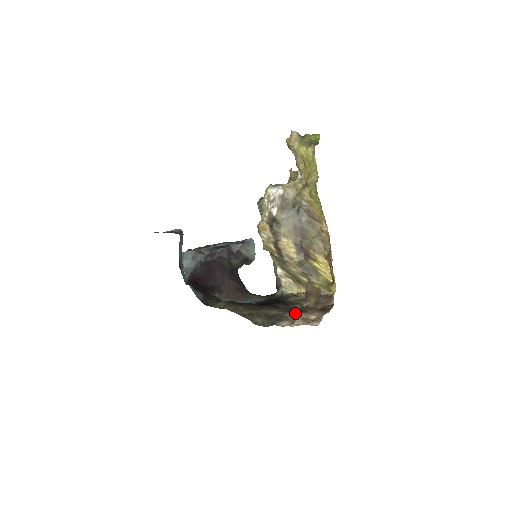
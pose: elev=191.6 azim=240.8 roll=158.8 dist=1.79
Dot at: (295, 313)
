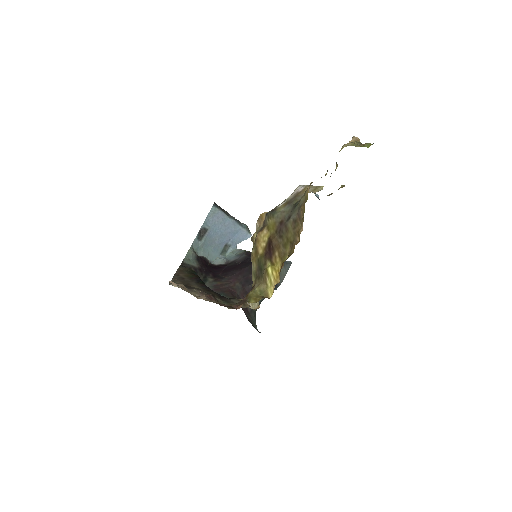
Dot at: (203, 294)
